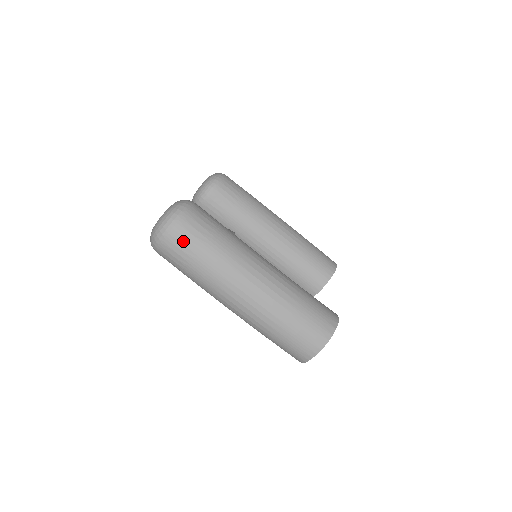
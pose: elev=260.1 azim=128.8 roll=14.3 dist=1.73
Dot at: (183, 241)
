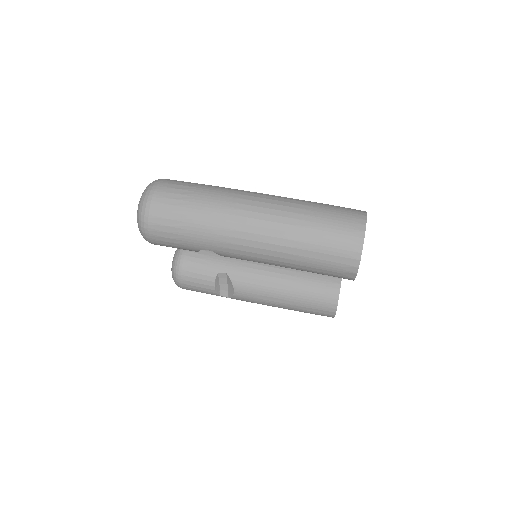
Dot at: (172, 191)
